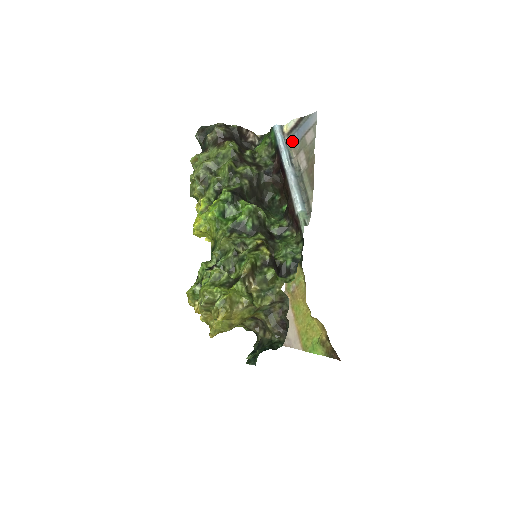
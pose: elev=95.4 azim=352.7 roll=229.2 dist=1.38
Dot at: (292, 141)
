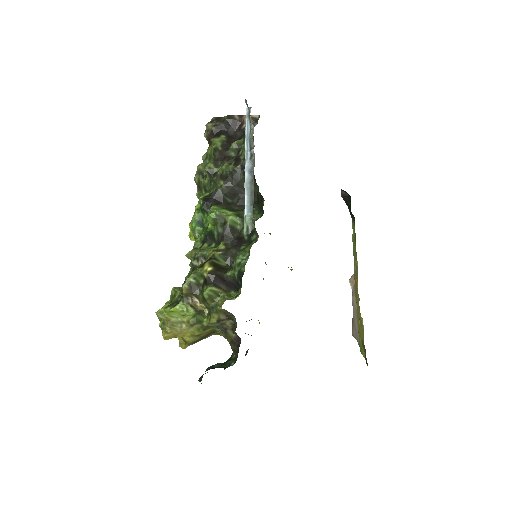
Dot at: occluded
